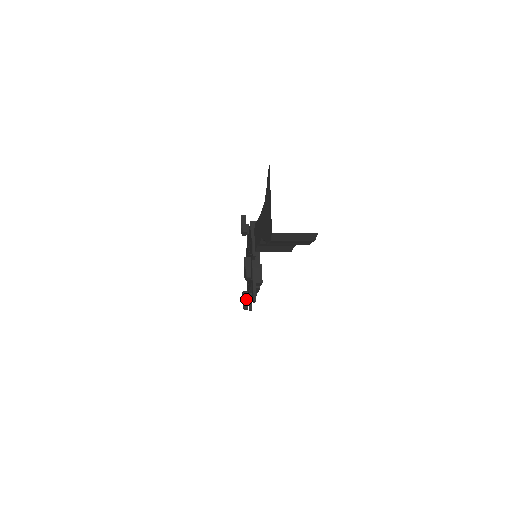
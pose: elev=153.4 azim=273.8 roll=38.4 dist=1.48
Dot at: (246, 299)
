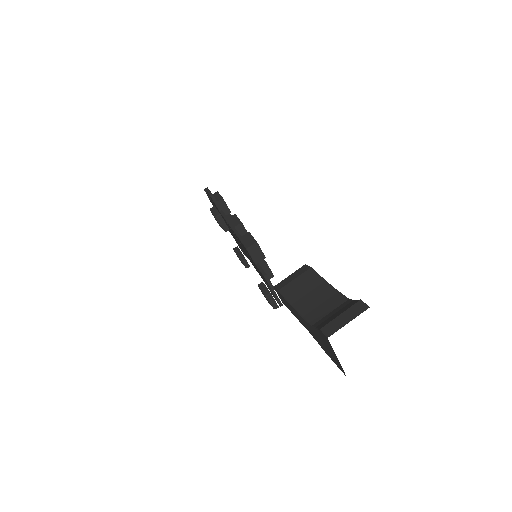
Dot at: (245, 261)
